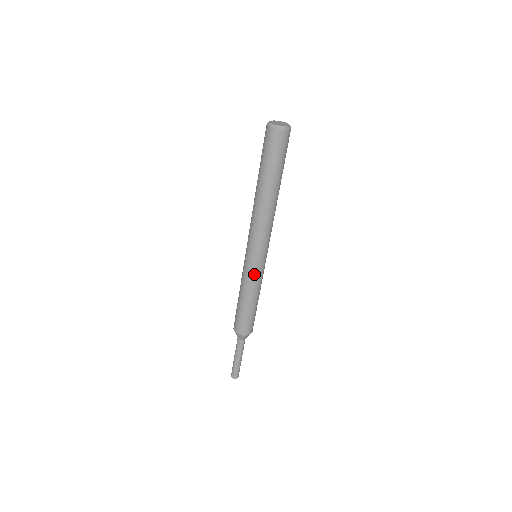
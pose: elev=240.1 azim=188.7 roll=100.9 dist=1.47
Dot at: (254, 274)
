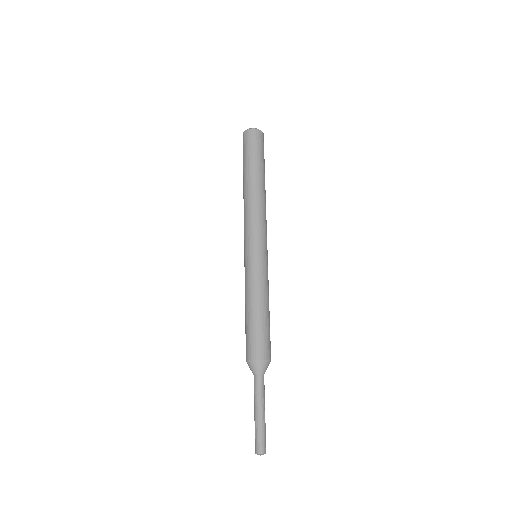
Dot at: (259, 268)
